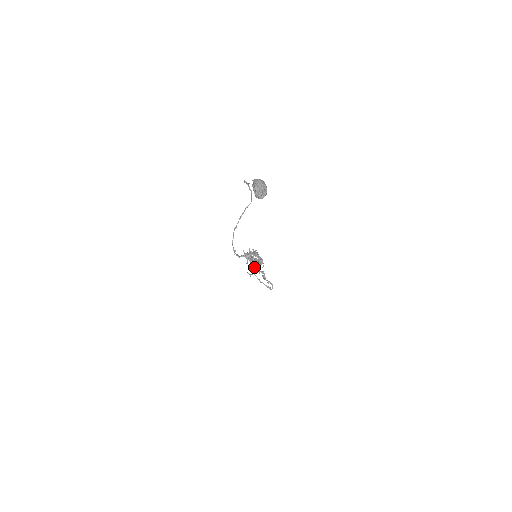
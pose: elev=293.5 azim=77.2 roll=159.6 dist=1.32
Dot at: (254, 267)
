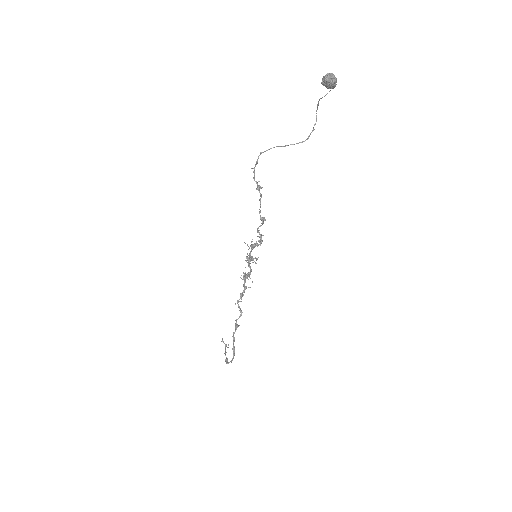
Dot at: (246, 260)
